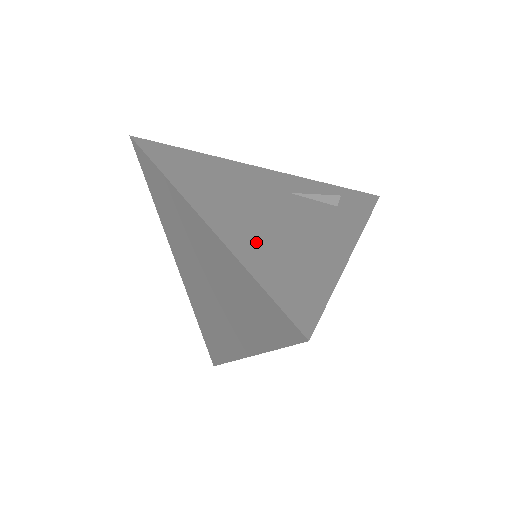
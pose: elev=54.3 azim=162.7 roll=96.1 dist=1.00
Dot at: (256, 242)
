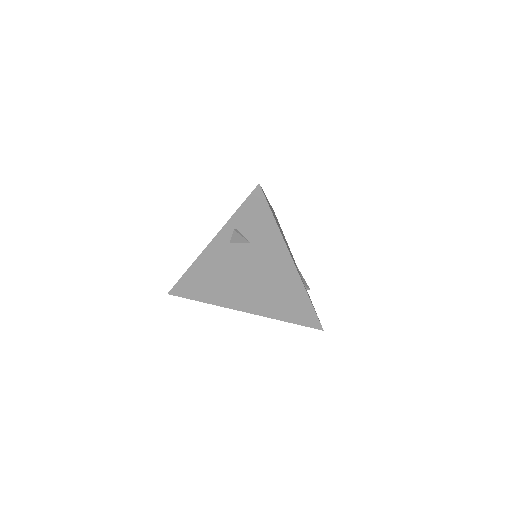
Dot at: occluded
